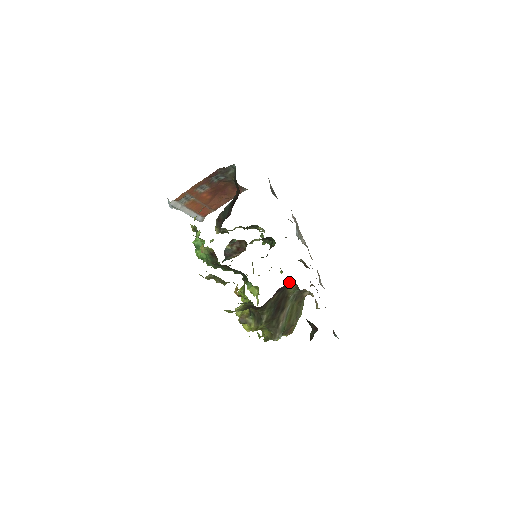
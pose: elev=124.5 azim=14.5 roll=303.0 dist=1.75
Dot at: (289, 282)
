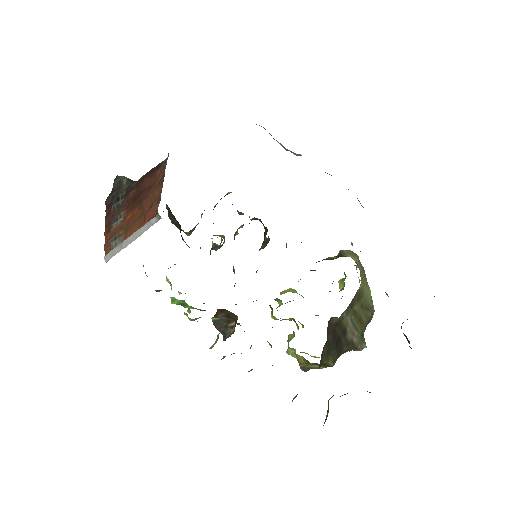
Dot at: (328, 321)
